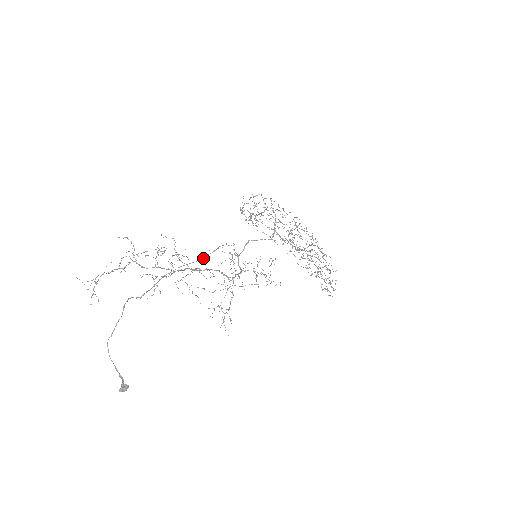
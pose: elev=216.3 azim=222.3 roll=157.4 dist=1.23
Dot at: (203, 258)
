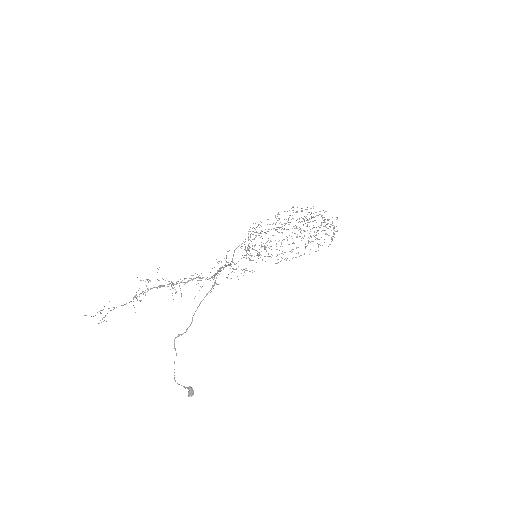
Dot at: (214, 284)
